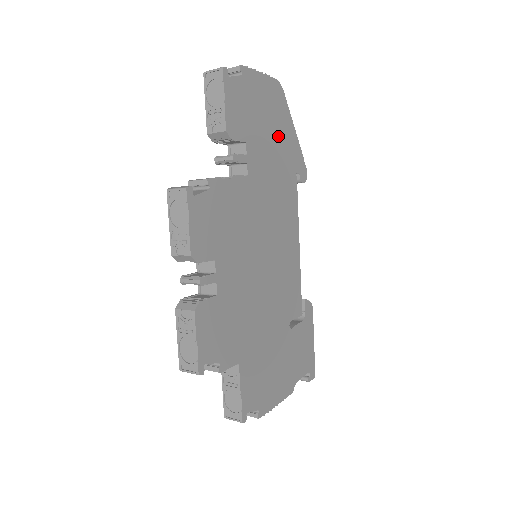
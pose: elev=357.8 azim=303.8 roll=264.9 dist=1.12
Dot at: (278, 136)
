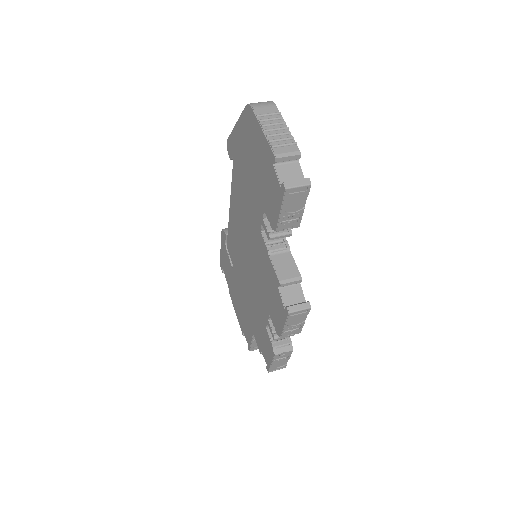
Dot at: occluded
